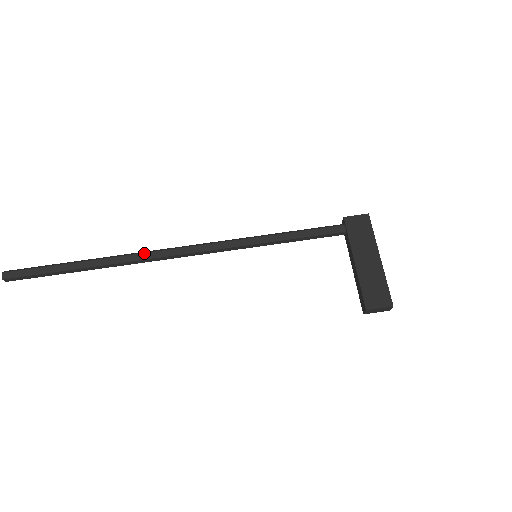
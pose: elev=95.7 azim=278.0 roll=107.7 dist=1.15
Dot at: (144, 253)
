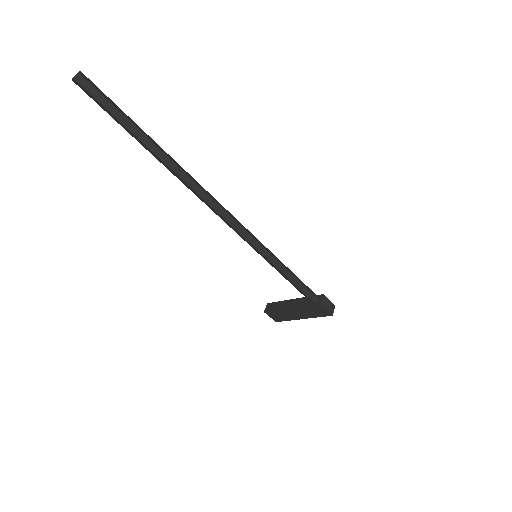
Dot at: (193, 190)
